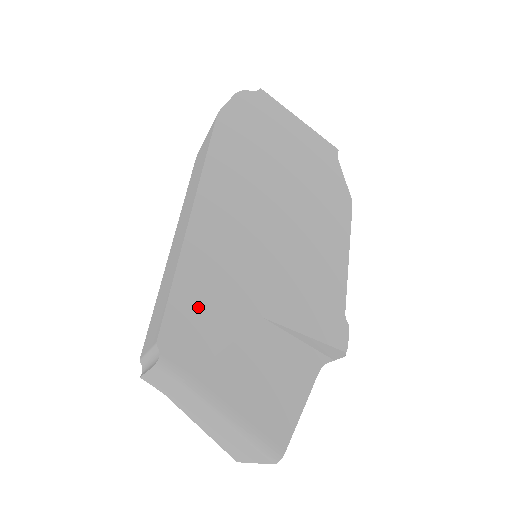
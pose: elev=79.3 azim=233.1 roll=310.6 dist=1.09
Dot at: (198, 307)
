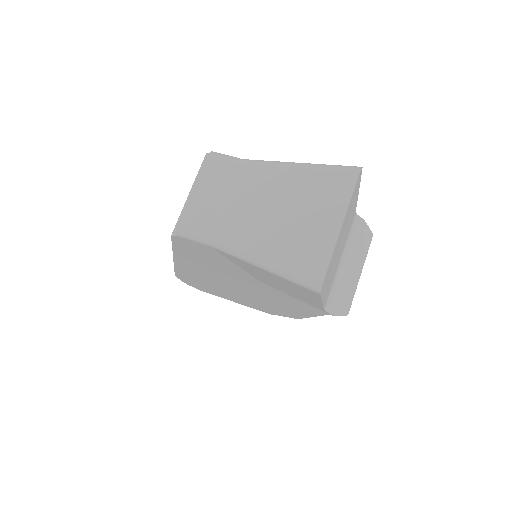
Dot at: occluded
